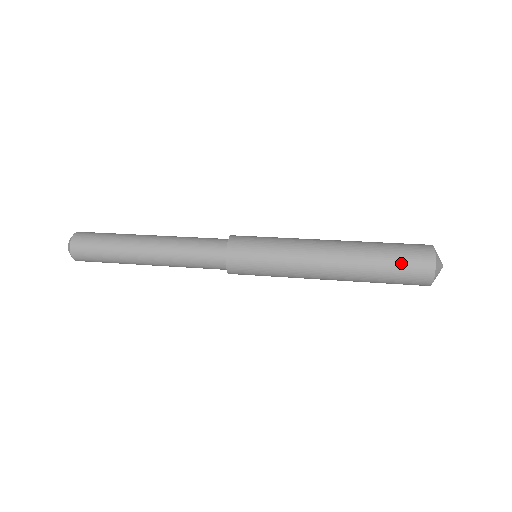
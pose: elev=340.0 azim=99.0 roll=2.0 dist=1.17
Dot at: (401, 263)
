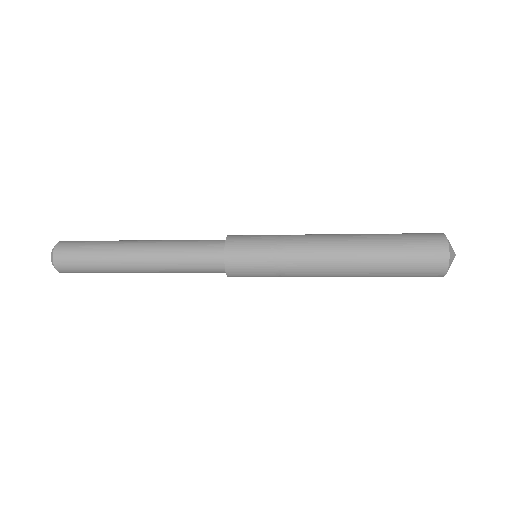
Dot at: (413, 257)
